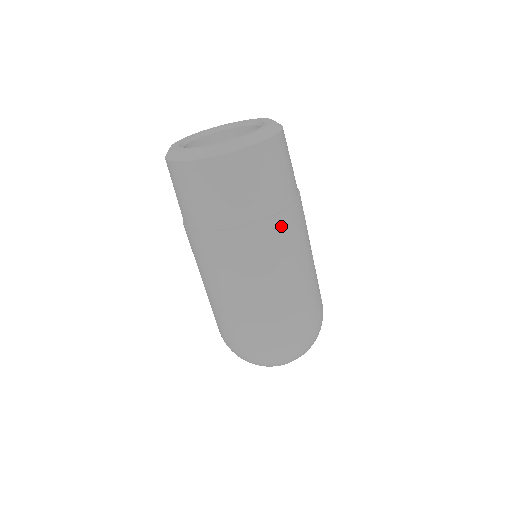
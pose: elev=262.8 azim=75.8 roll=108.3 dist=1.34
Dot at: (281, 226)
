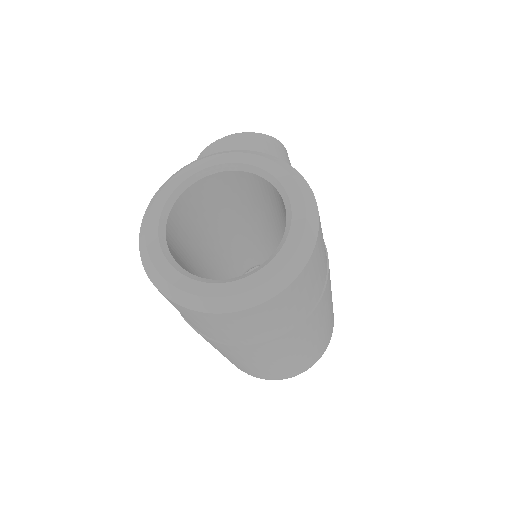
Dot at: (307, 325)
